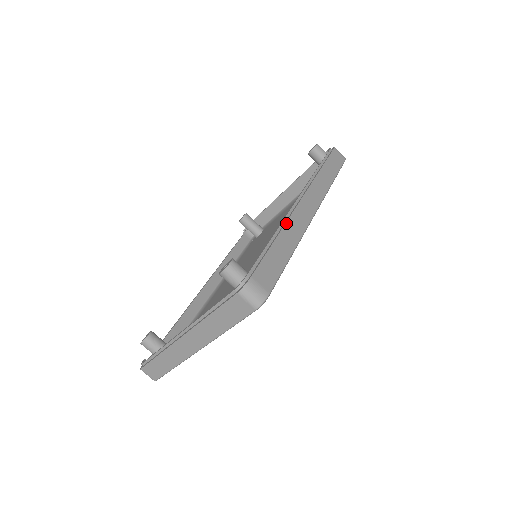
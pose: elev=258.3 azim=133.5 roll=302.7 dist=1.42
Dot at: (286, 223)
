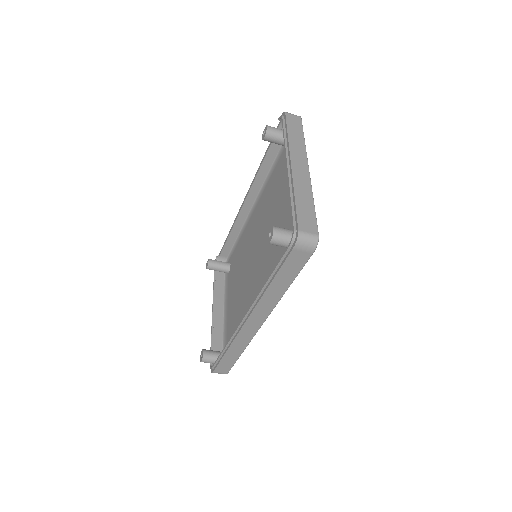
Dot at: (232, 343)
